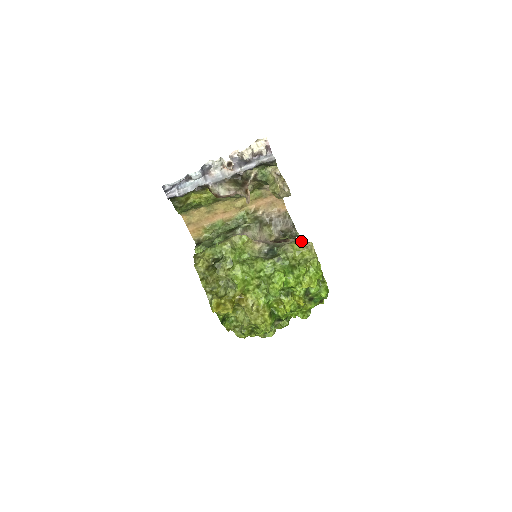
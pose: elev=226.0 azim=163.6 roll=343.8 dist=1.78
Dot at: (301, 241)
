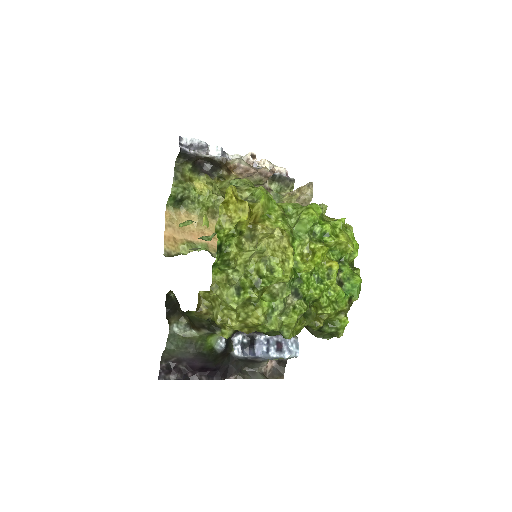
Dot at: occluded
